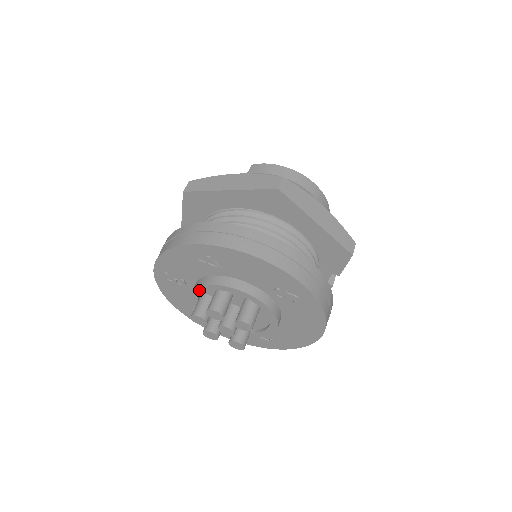
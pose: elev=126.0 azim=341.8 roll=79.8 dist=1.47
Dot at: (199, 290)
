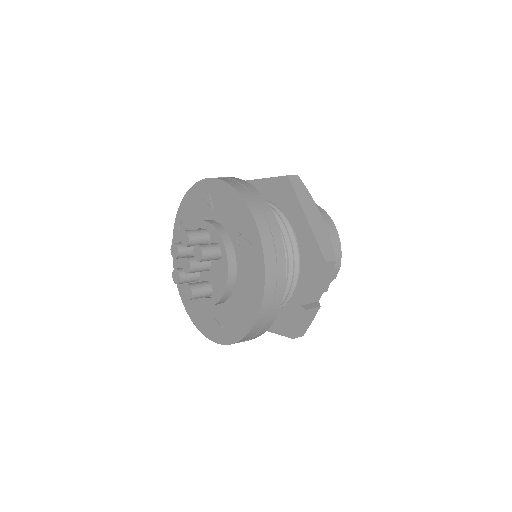
Dot at: occluded
